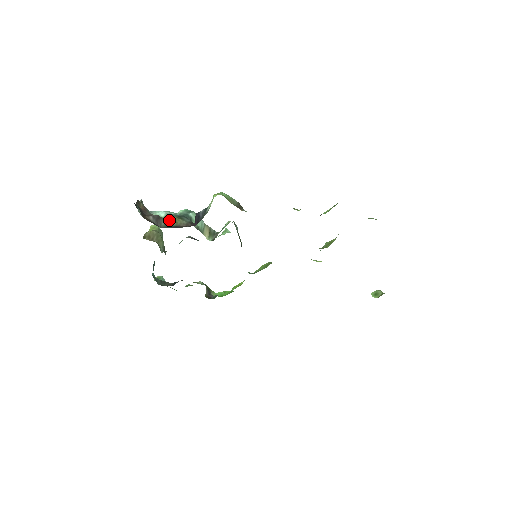
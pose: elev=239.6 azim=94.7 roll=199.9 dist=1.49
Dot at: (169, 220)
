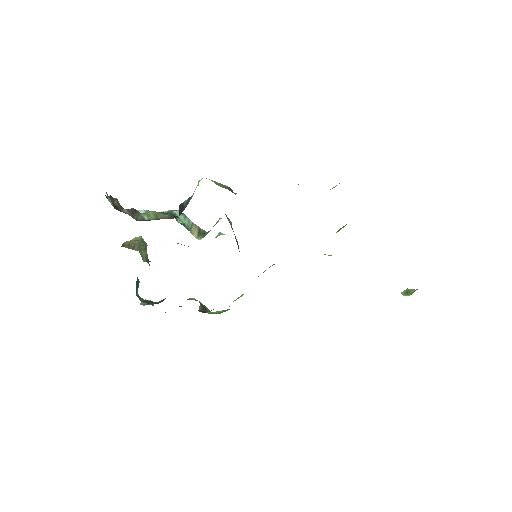
Dot at: (148, 214)
